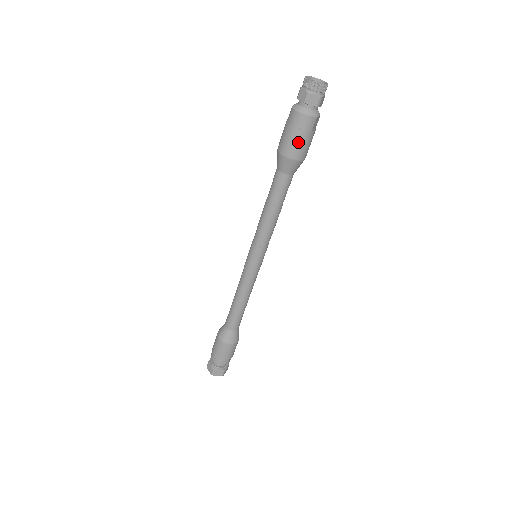
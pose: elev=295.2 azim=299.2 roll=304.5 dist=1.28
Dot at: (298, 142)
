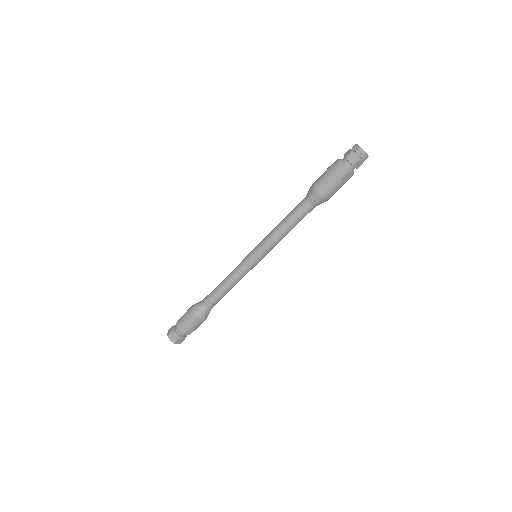
Dot at: (327, 181)
